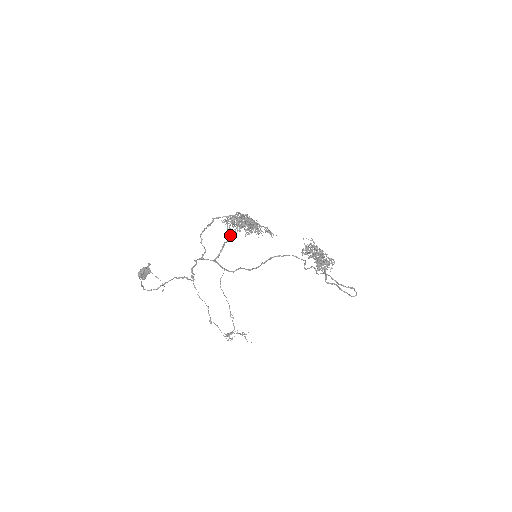
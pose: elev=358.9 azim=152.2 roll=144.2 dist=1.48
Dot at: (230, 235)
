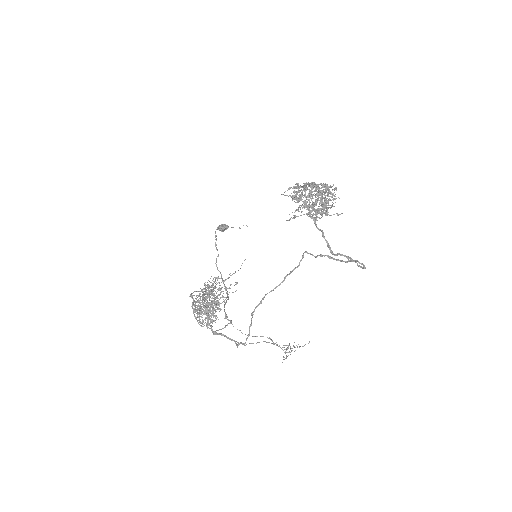
Dot at: (208, 322)
